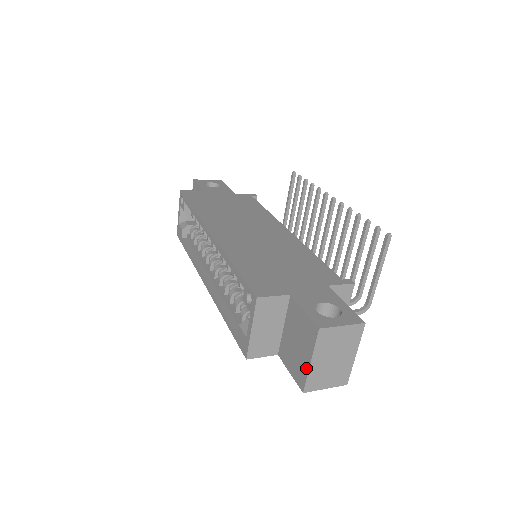
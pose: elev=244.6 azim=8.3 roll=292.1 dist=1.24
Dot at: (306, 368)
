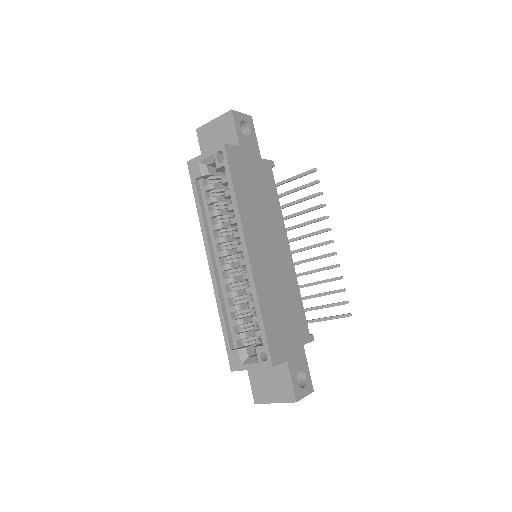
Dot at: (268, 401)
